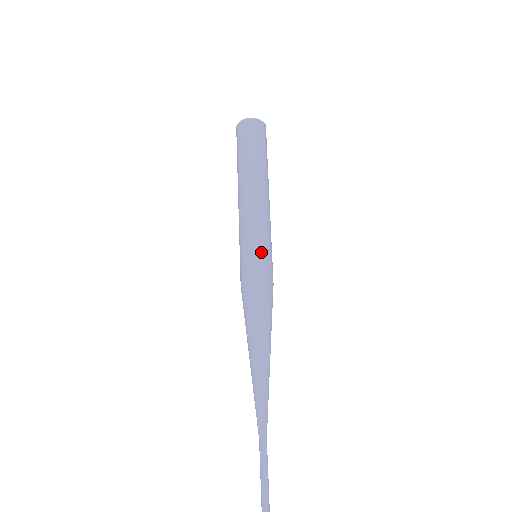
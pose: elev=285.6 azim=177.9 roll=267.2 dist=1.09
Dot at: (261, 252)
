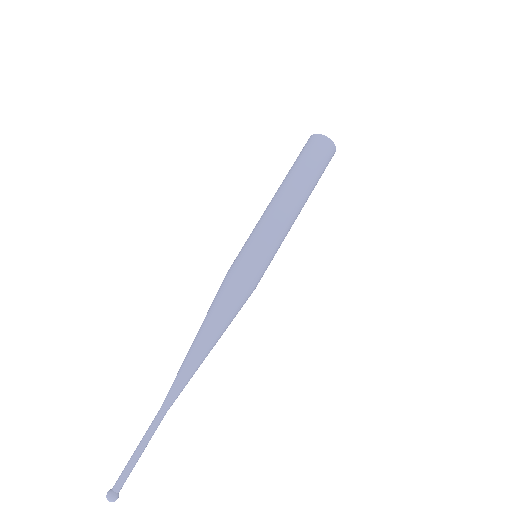
Dot at: (266, 259)
